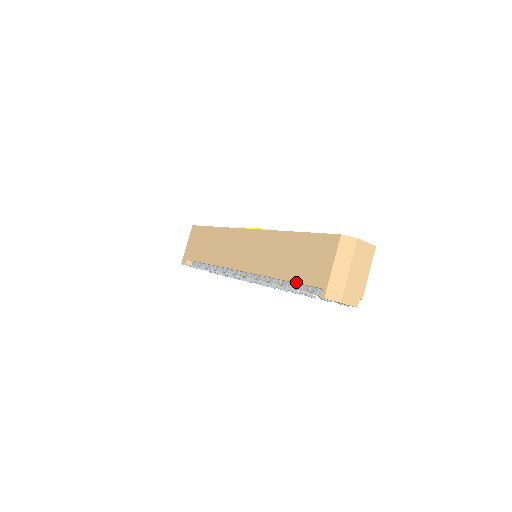
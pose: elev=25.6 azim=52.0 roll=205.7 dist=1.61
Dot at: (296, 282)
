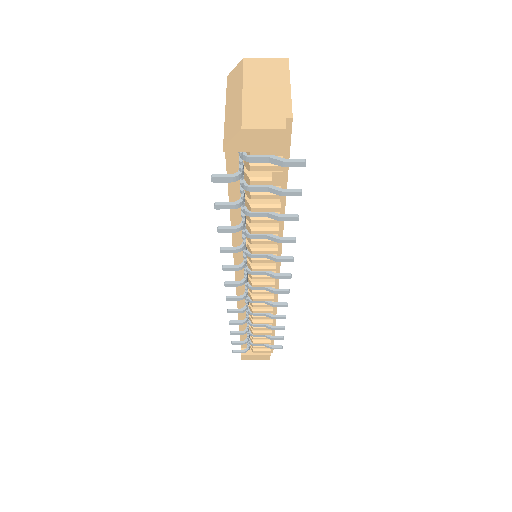
Dot at: occluded
